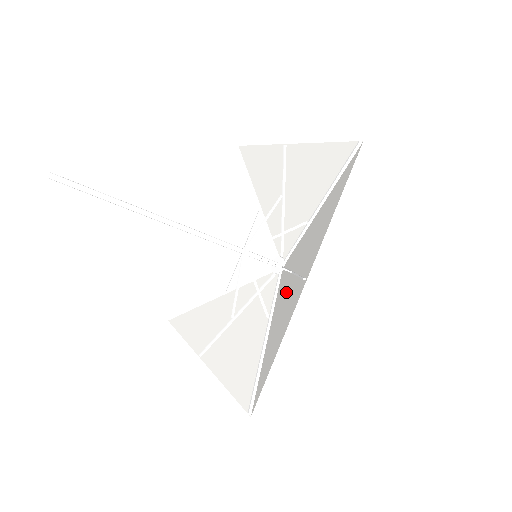
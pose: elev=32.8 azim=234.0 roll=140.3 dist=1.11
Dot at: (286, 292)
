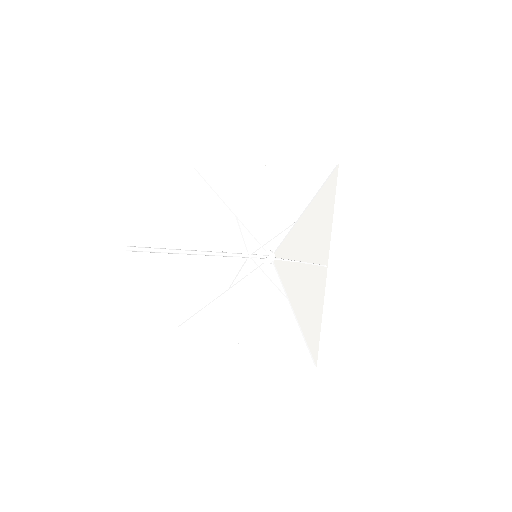
Dot at: (298, 277)
